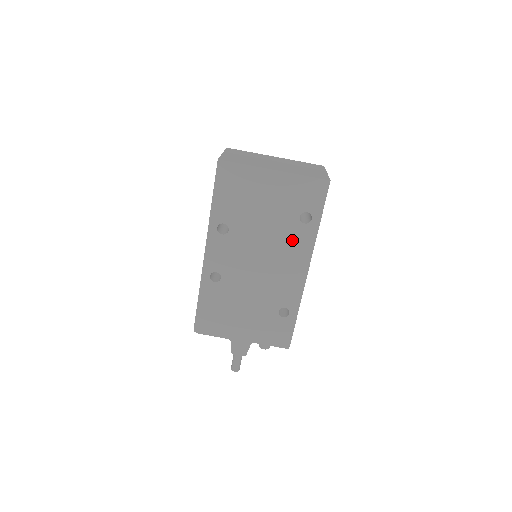
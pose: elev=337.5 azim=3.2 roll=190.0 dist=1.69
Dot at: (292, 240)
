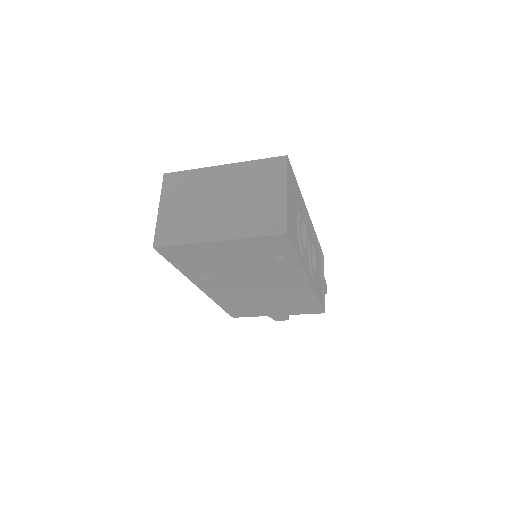
Dot at: (277, 271)
